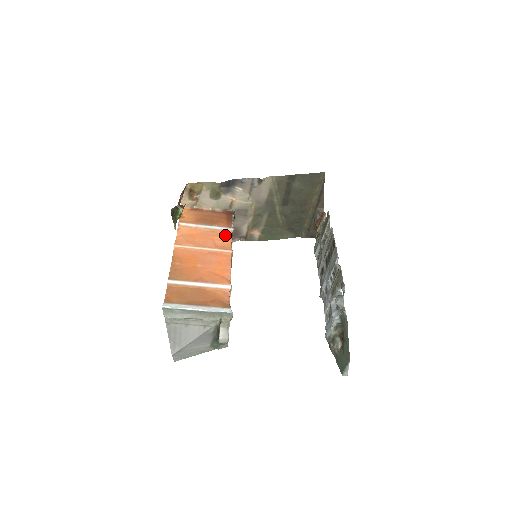
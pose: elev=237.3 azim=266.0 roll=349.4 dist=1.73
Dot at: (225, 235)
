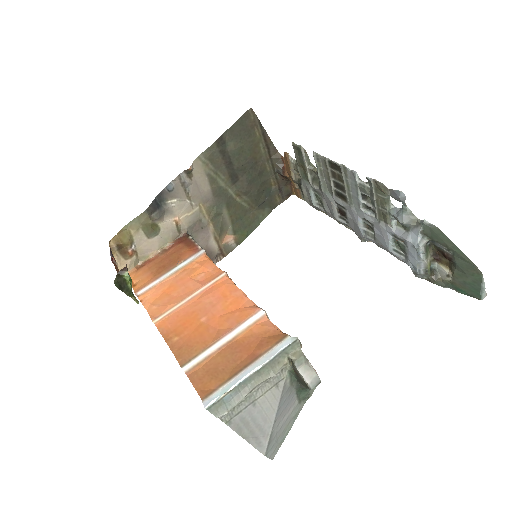
Dot at: (201, 263)
